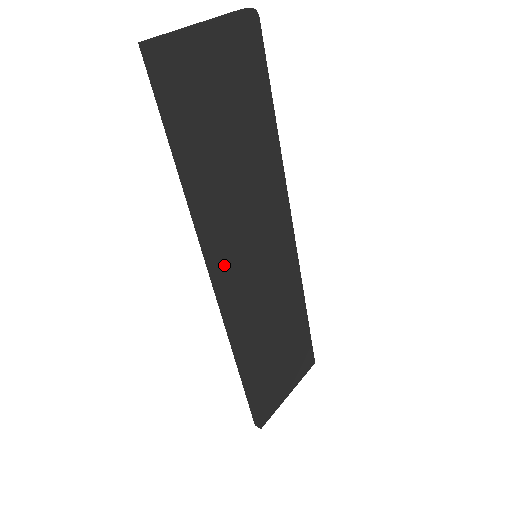
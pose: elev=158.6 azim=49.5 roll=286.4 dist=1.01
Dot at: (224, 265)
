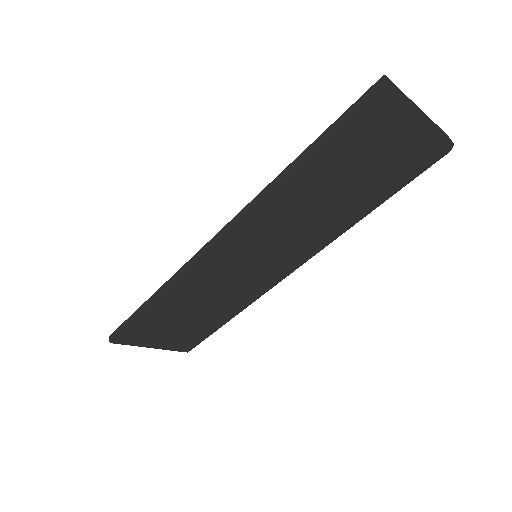
Dot at: (237, 236)
